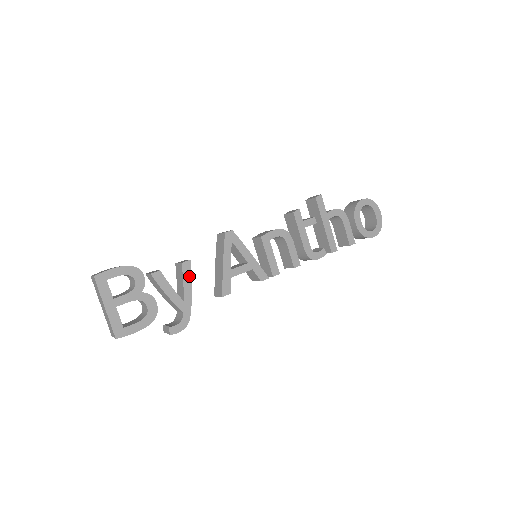
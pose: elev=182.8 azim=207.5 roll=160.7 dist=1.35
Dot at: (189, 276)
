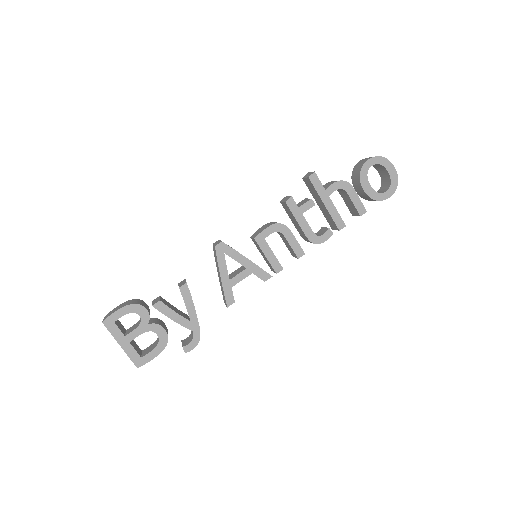
Dot at: (189, 297)
